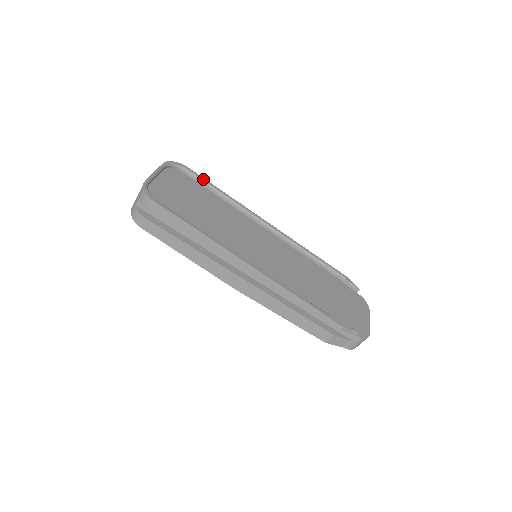
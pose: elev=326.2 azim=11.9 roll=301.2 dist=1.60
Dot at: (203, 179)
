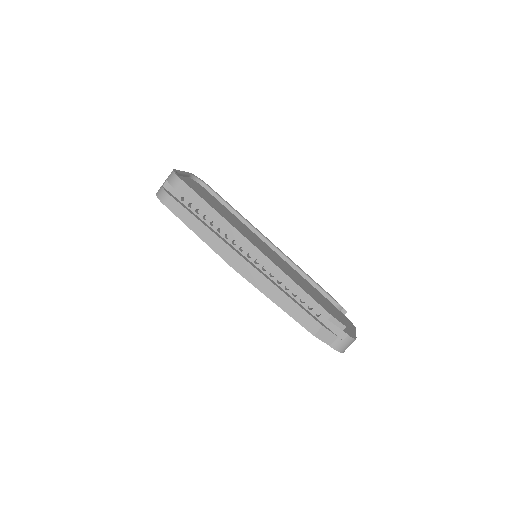
Dot at: (219, 195)
